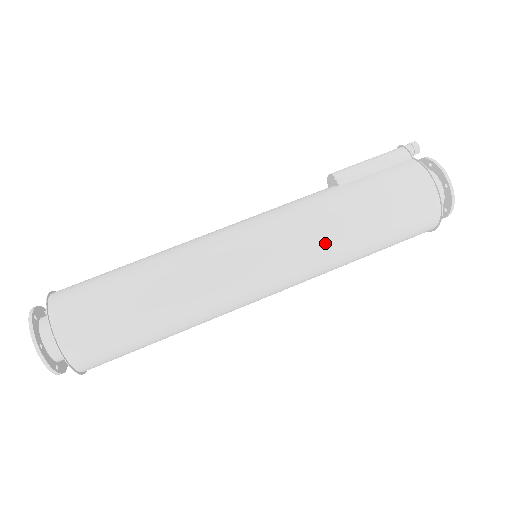
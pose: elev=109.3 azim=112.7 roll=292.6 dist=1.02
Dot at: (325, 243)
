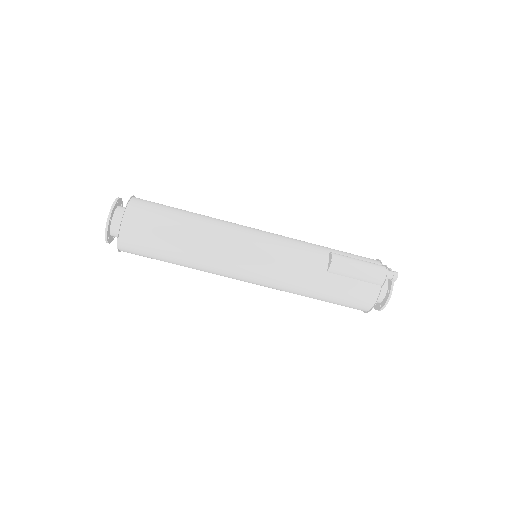
Dot at: (289, 292)
